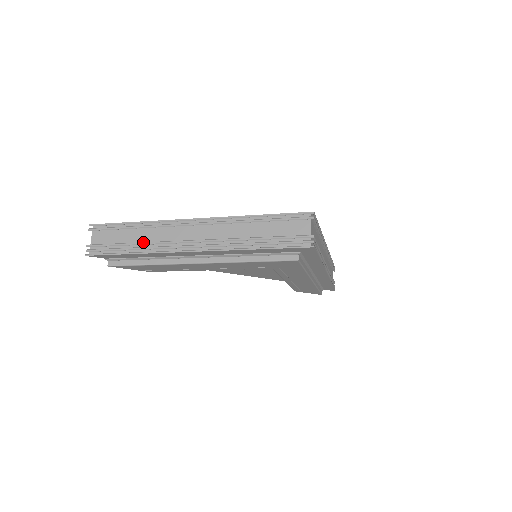
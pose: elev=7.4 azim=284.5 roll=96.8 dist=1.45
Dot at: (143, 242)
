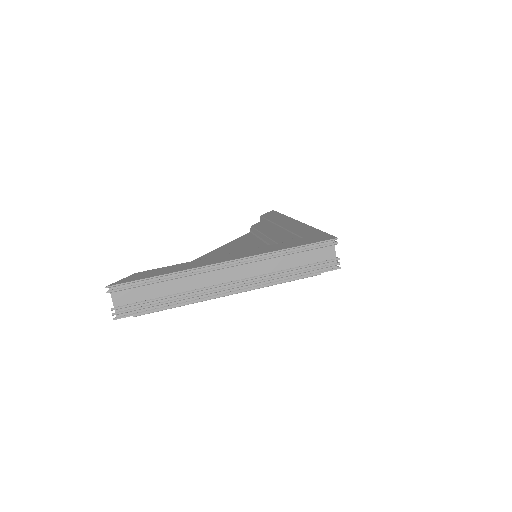
Dot at: (179, 293)
